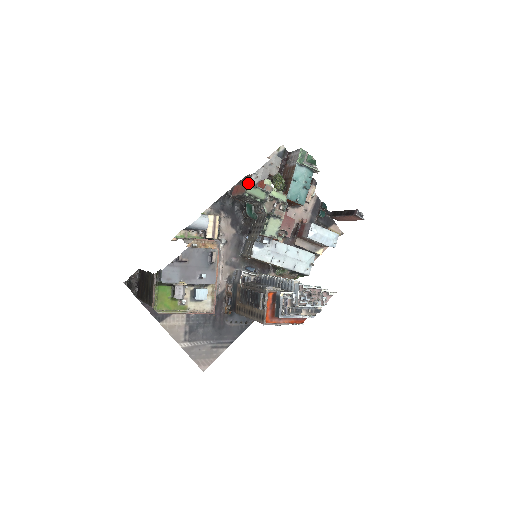
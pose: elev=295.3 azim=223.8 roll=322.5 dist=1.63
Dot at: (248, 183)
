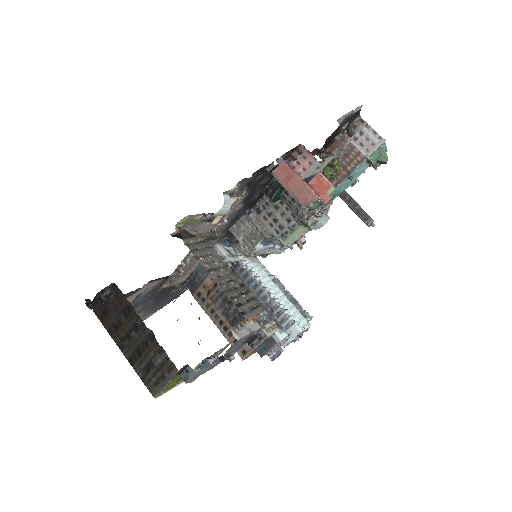
Dot at: (317, 199)
